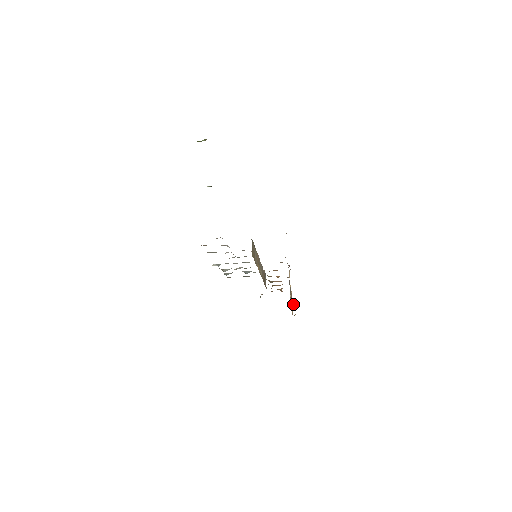
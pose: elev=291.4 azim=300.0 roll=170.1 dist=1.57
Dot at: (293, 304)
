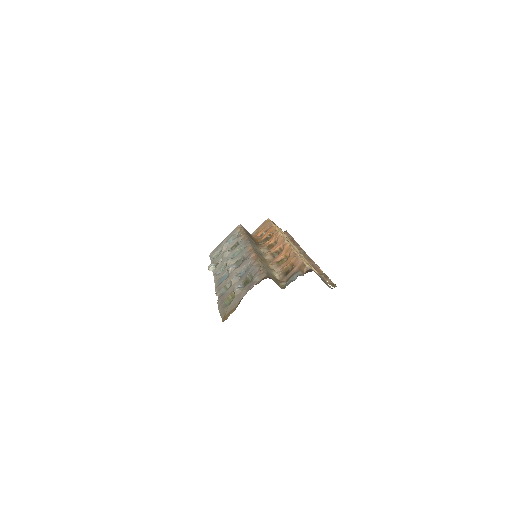
Dot at: (311, 263)
